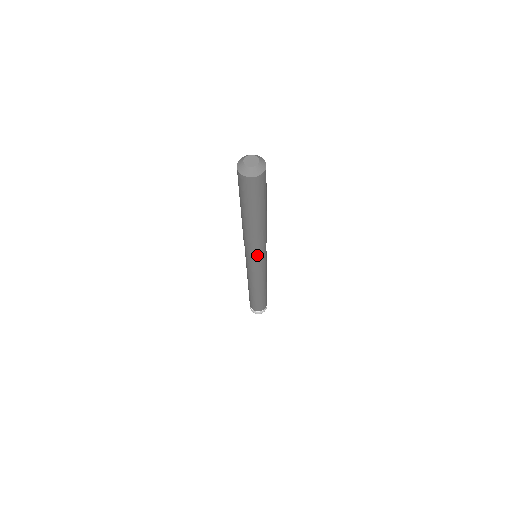
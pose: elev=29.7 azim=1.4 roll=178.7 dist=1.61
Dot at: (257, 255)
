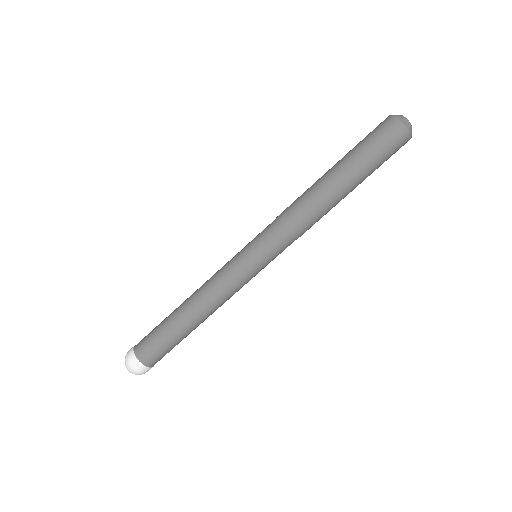
Dot at: (281, 246)
